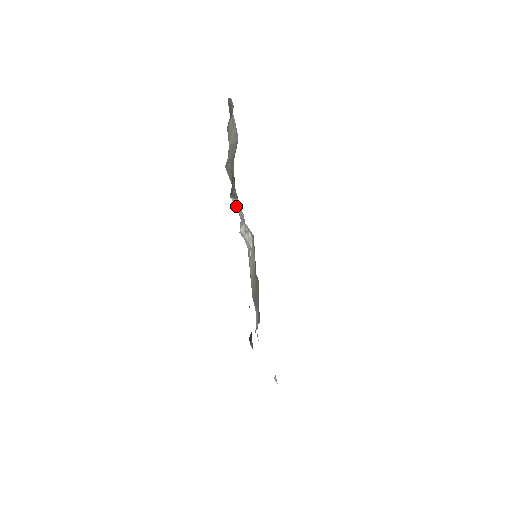
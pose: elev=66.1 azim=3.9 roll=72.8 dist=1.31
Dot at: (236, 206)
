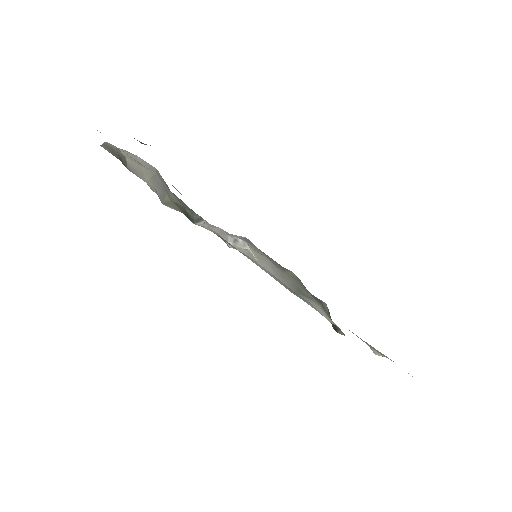
Dot at: occluded
